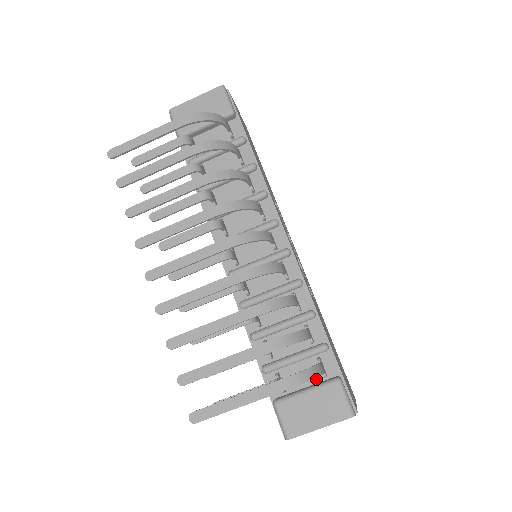
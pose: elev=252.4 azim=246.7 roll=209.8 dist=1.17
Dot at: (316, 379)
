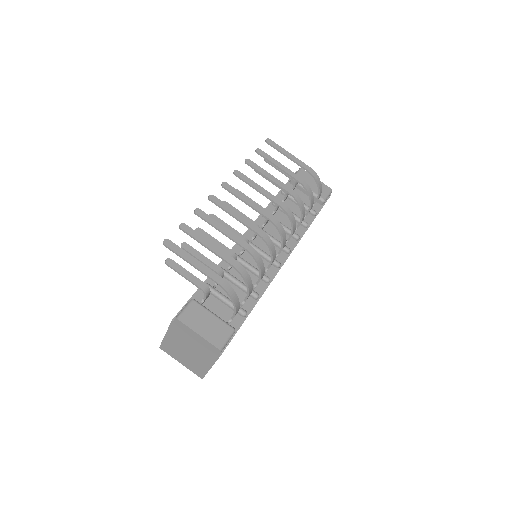
Dot at: (222, 319)
